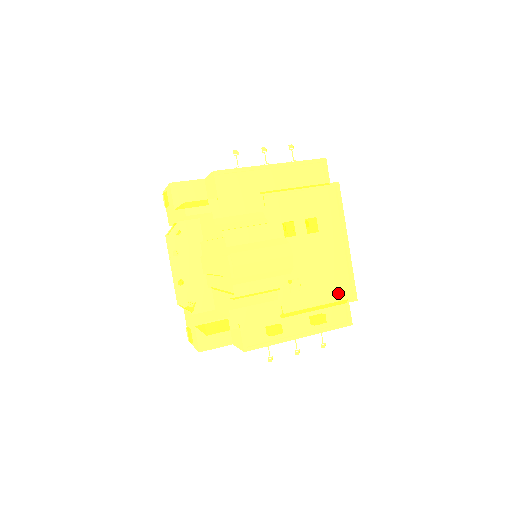
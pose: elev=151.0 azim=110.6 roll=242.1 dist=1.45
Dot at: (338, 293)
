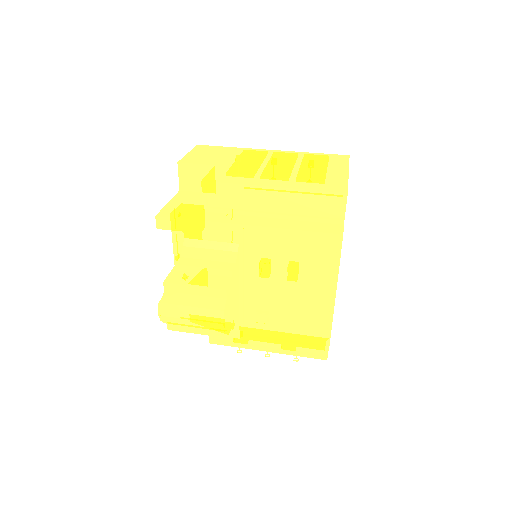
Dot at: (310, 336)
